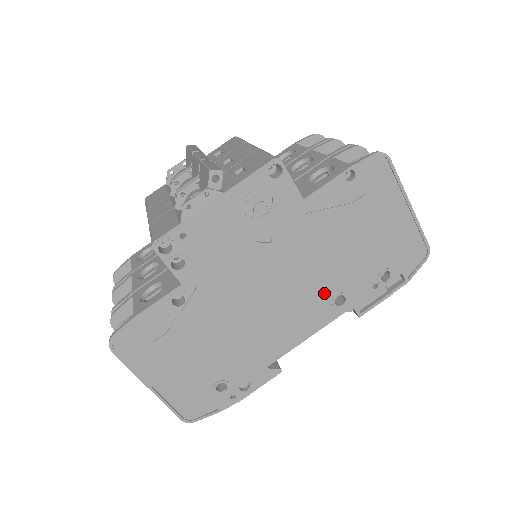
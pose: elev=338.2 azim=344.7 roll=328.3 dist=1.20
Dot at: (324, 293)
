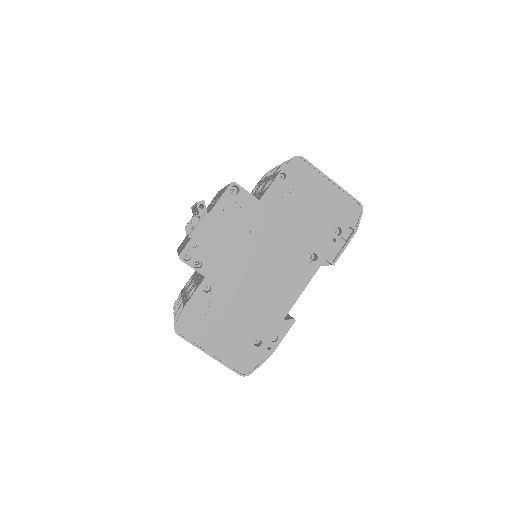
Dot at: (300, 256)
